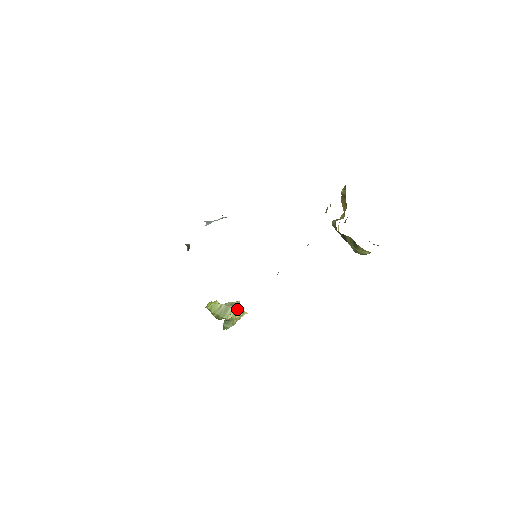
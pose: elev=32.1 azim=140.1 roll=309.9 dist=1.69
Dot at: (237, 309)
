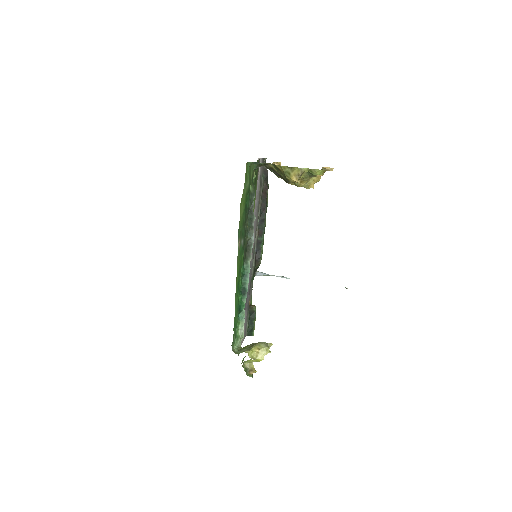
Dot at: (260, 343)
